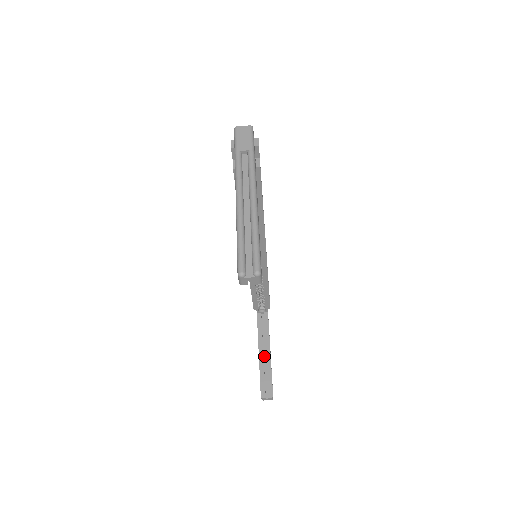
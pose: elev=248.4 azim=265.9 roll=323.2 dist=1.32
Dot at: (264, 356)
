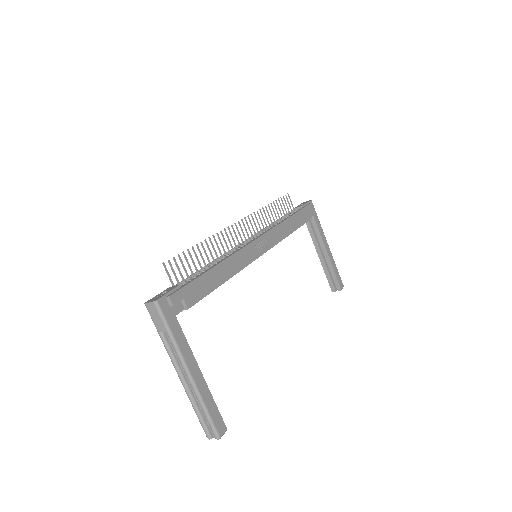
Dot at: (324, 255)
